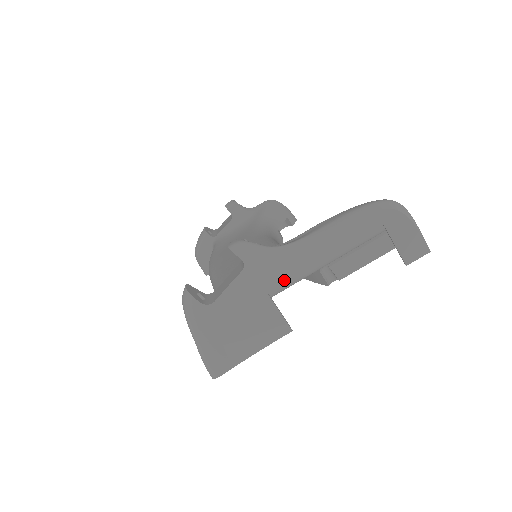
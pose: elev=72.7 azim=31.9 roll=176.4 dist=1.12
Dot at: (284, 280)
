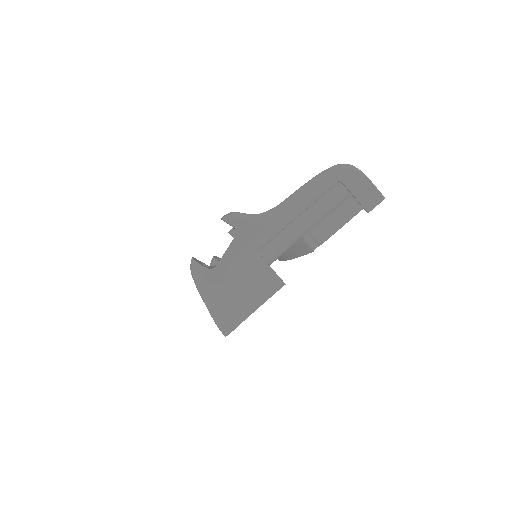
Dot at: (274, 249)
